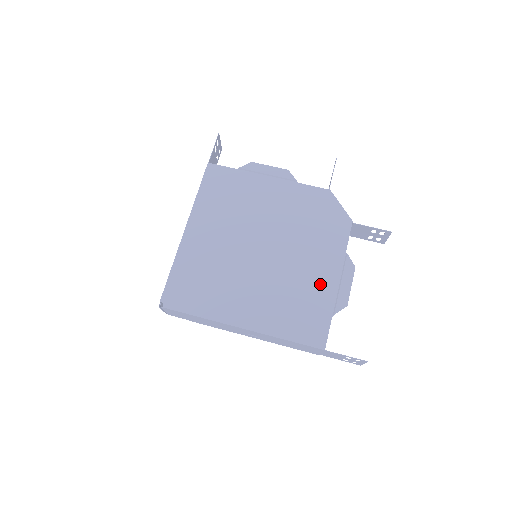
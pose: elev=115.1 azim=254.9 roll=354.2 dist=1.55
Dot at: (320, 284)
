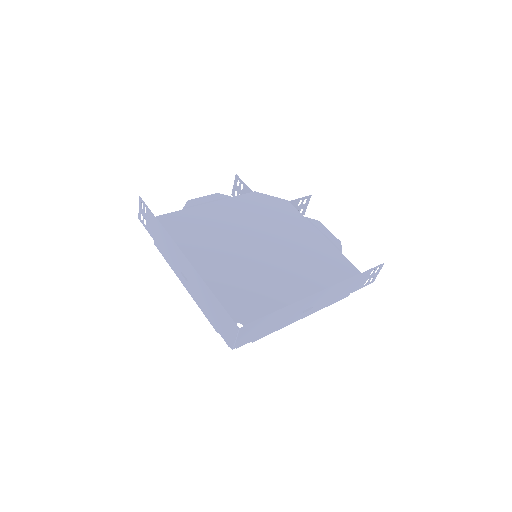
Dot at: (314, 241)
